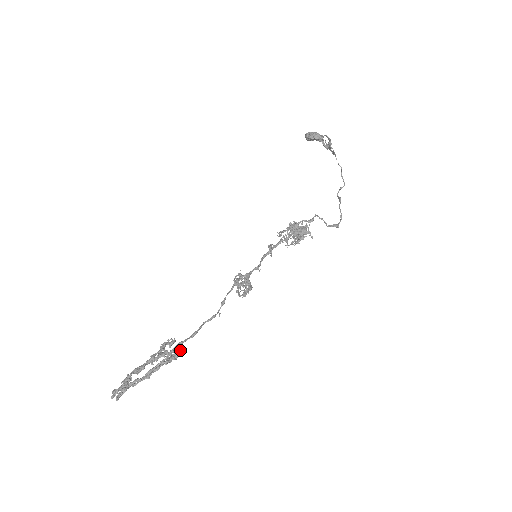
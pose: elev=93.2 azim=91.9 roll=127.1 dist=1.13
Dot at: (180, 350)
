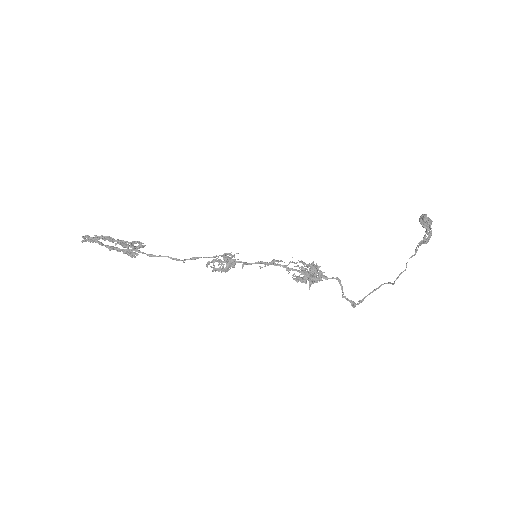
Dot at: (137, 255)
